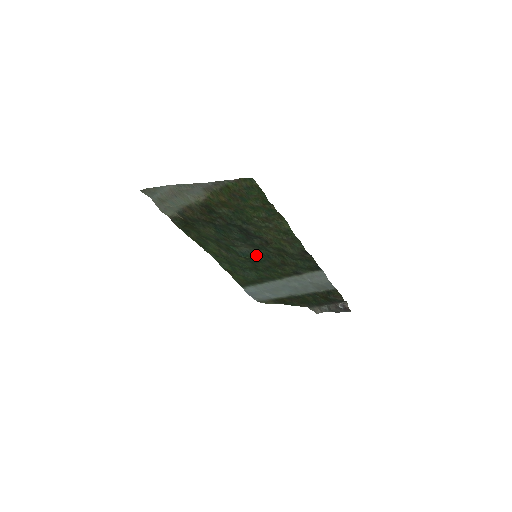
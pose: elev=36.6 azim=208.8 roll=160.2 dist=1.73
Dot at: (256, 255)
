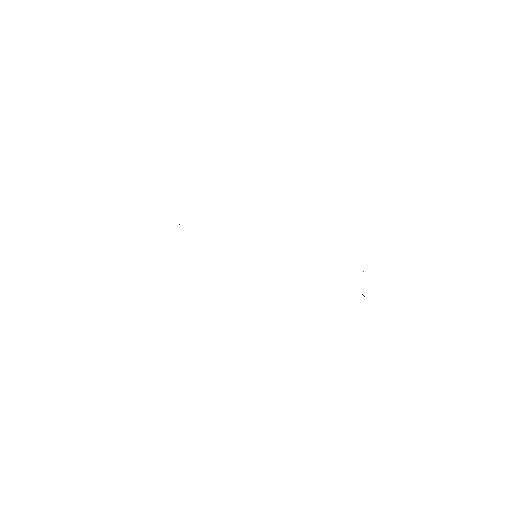
Dot at: occluded
